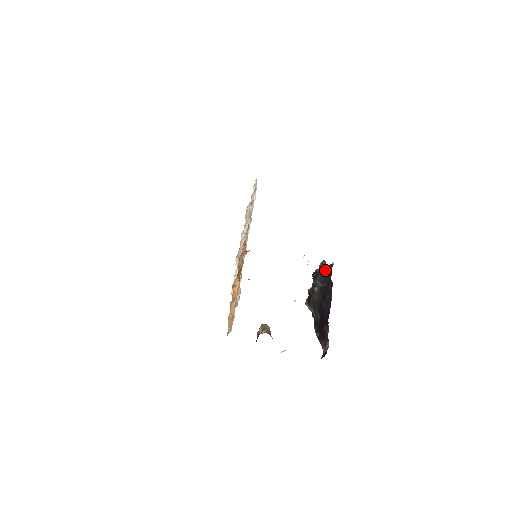
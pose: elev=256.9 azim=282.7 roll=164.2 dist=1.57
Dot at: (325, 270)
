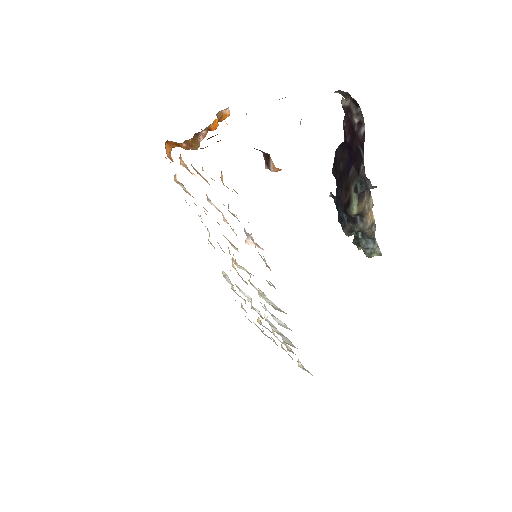
Dot at: (336, 206)
